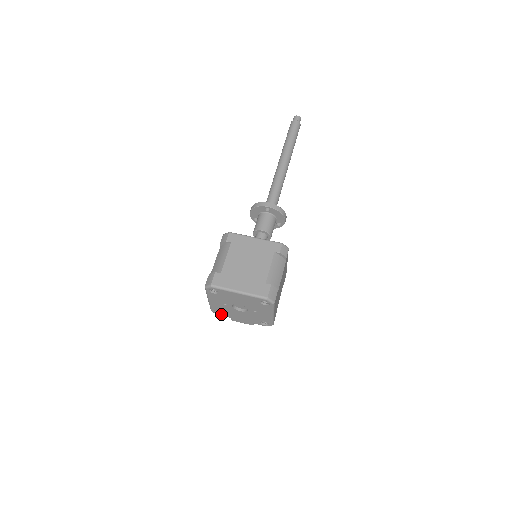
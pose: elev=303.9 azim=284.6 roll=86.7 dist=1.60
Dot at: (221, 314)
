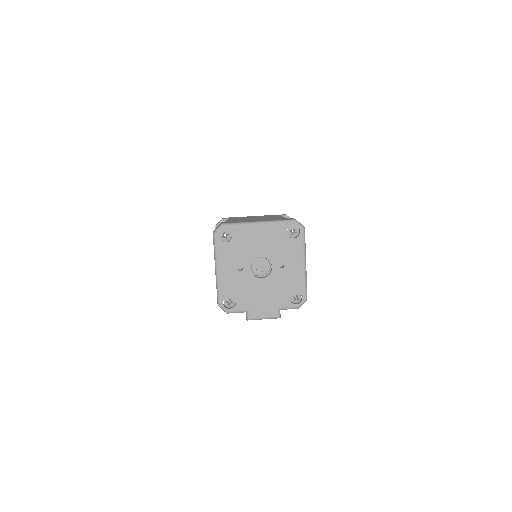
Dot at: (233, 306)
